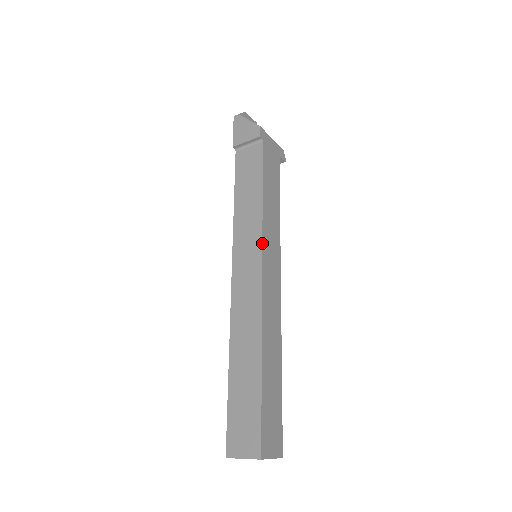
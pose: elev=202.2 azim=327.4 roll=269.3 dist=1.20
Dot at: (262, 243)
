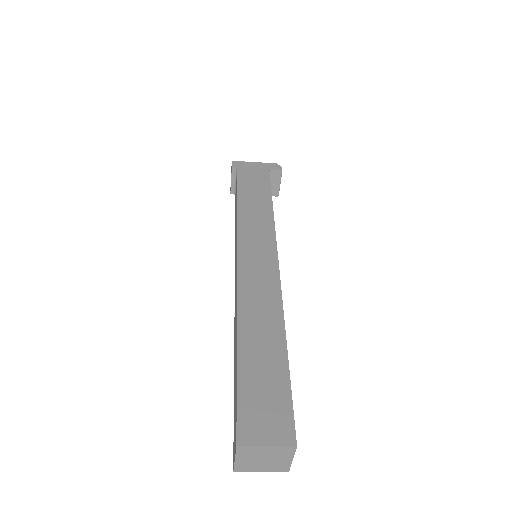
Dot at: (237, 237)
